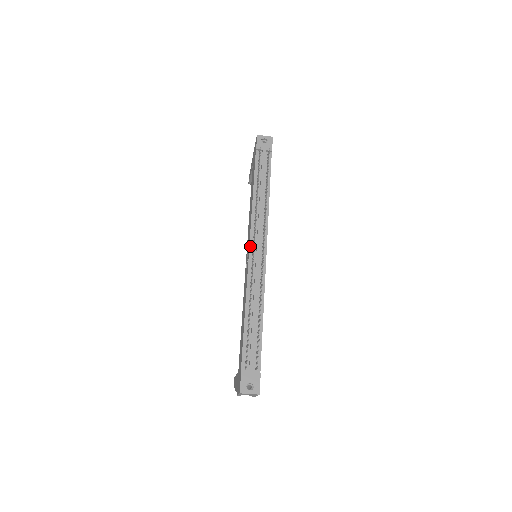
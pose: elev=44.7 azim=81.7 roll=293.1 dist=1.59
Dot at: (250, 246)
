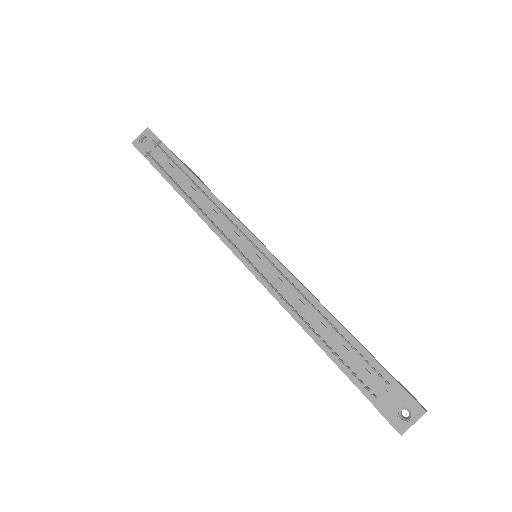
Dot at: (235, 254)
